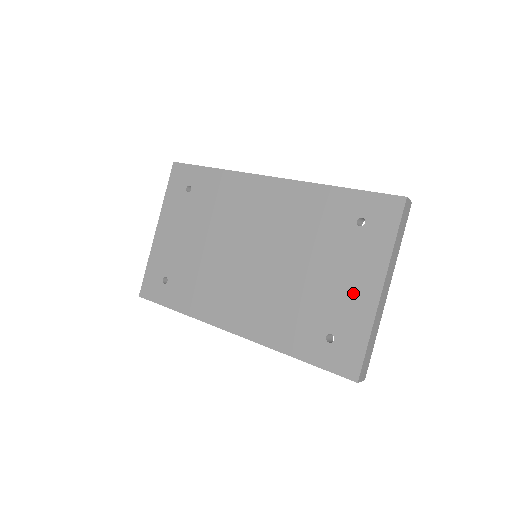
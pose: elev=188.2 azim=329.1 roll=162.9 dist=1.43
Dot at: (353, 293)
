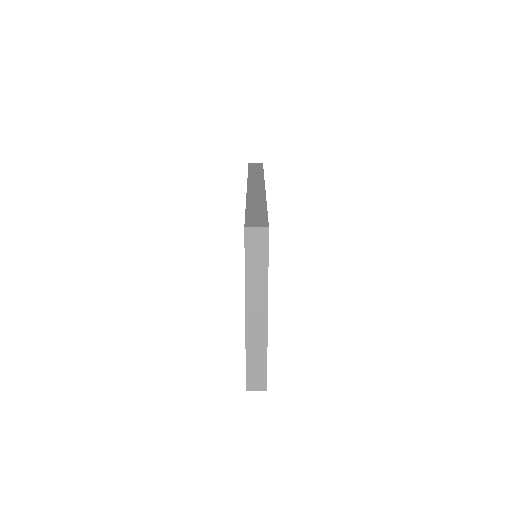
Dot at: occluded
